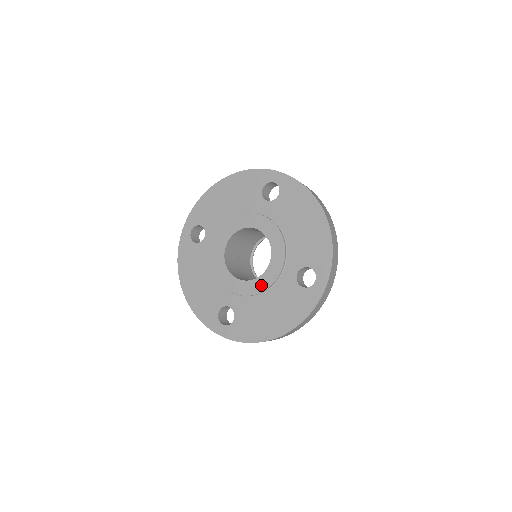
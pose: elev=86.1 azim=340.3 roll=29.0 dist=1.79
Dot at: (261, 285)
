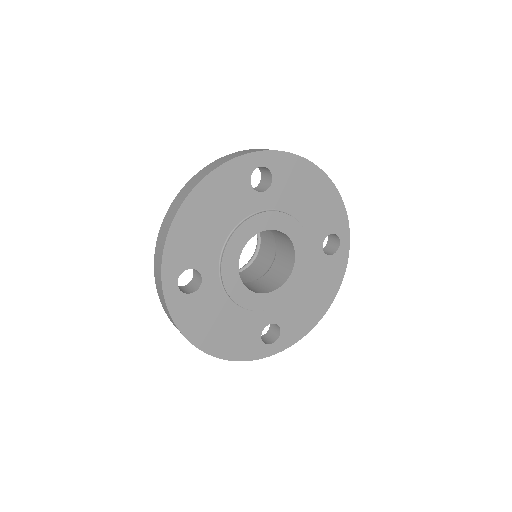
Dot at: (296, 281)
